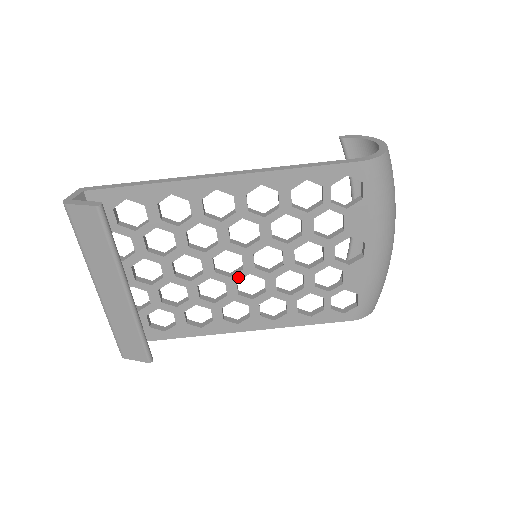
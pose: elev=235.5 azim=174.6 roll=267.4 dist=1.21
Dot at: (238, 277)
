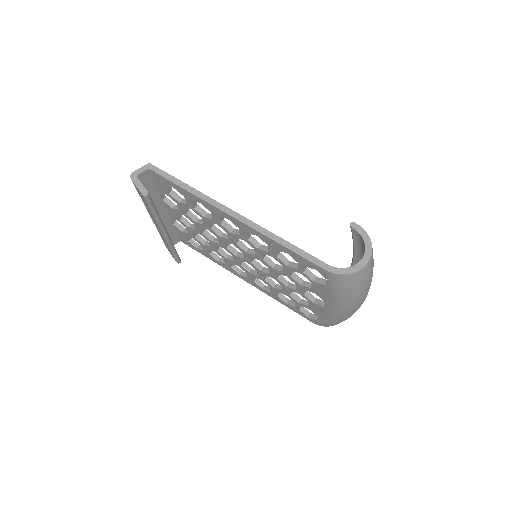
Dot at: (241, 259)
